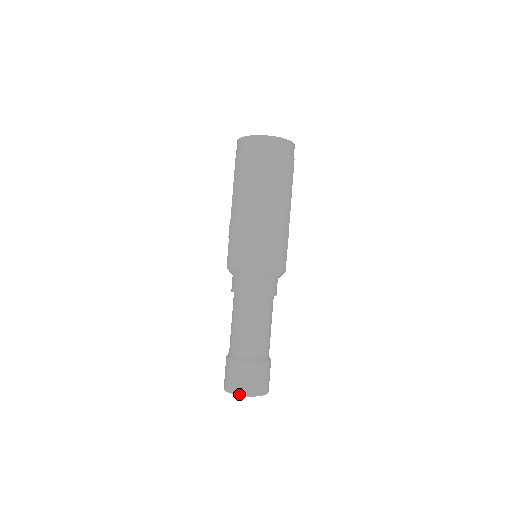
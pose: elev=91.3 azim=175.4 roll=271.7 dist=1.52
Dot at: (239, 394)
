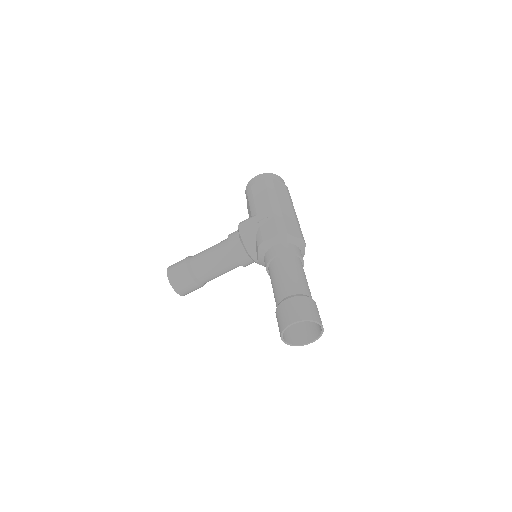
Dot at: (318, 321)
